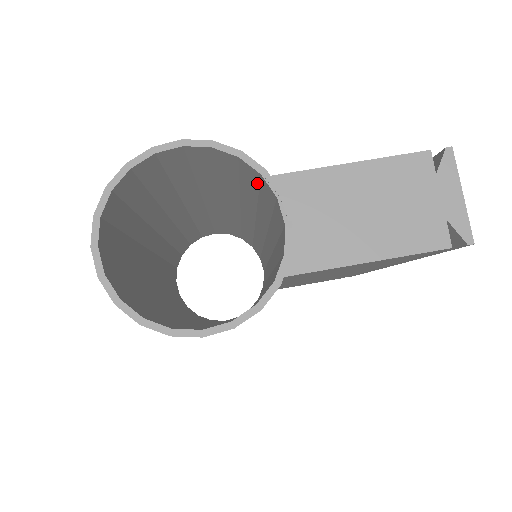
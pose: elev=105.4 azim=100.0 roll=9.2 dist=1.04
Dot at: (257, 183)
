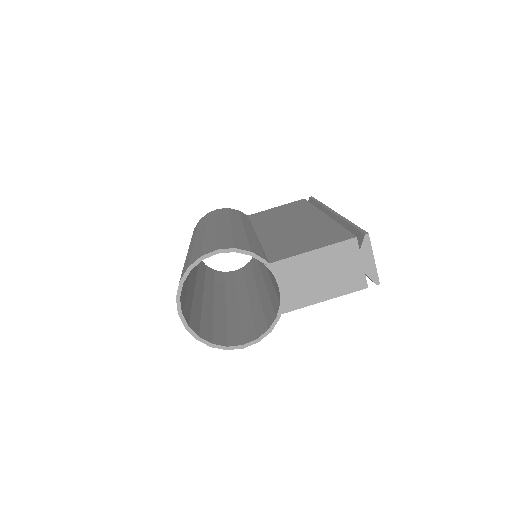
Dot at: occluded
